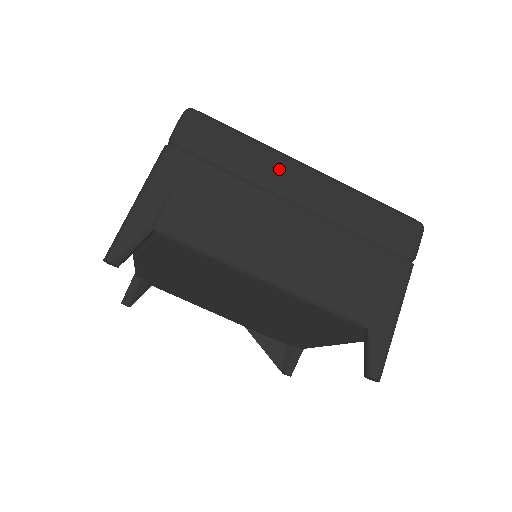
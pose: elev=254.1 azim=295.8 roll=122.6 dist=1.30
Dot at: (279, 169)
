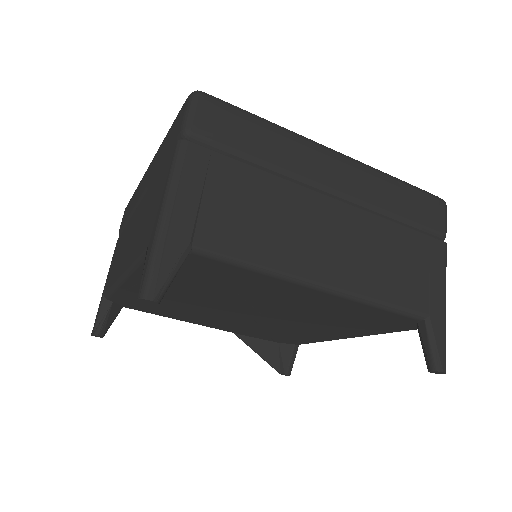
Dot at: (308, 157)
